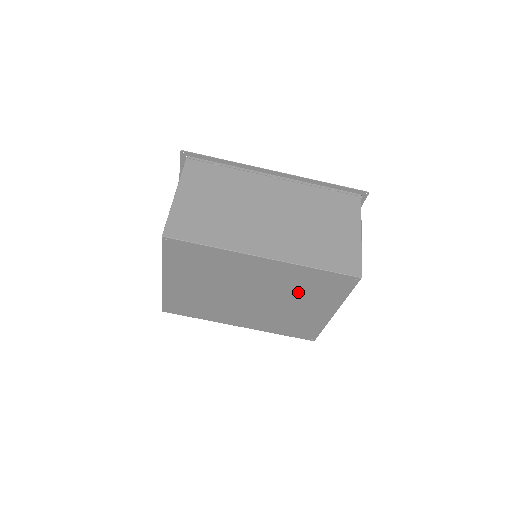
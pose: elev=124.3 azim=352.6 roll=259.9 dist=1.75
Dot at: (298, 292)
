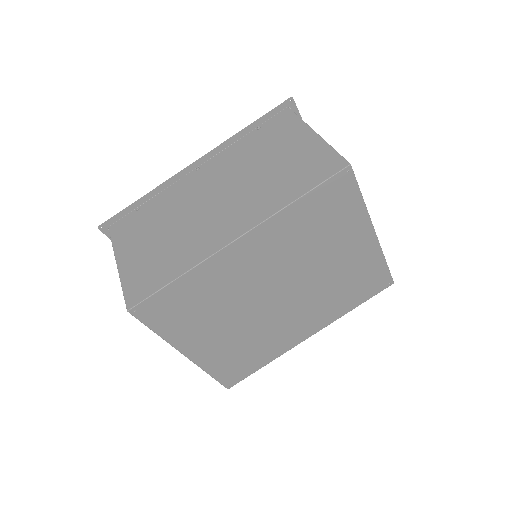
Dot at: (314, 244)
